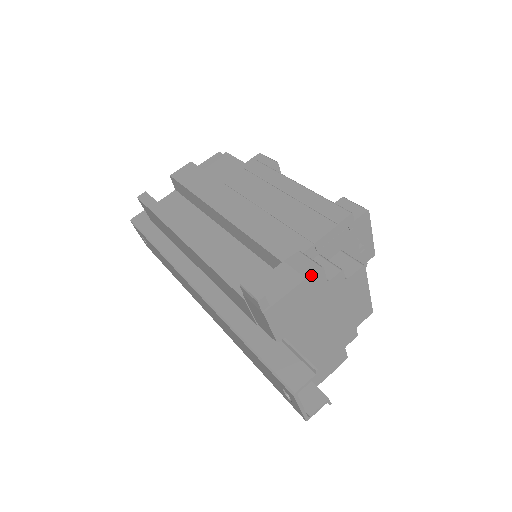
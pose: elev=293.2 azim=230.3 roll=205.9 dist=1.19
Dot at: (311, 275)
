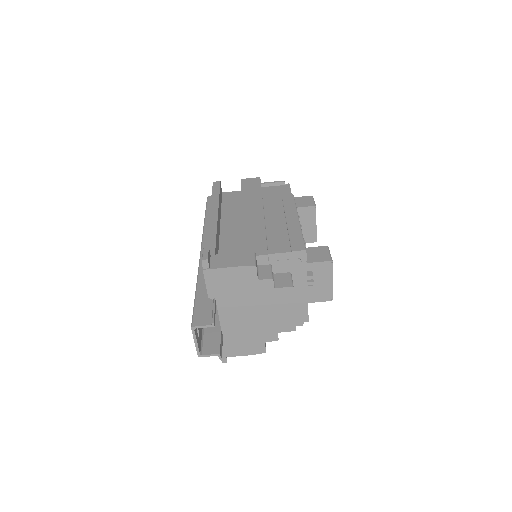
Dot at: (245, 266)
